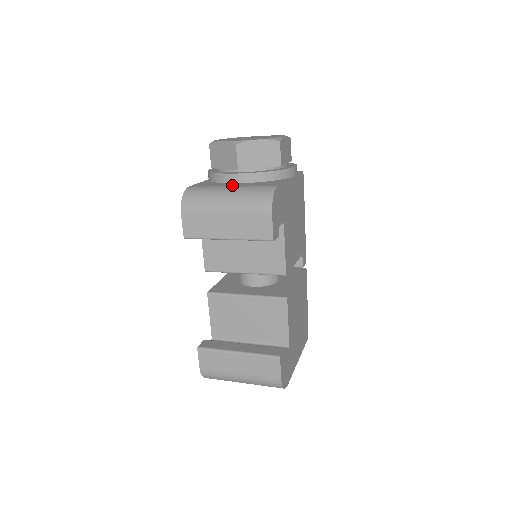
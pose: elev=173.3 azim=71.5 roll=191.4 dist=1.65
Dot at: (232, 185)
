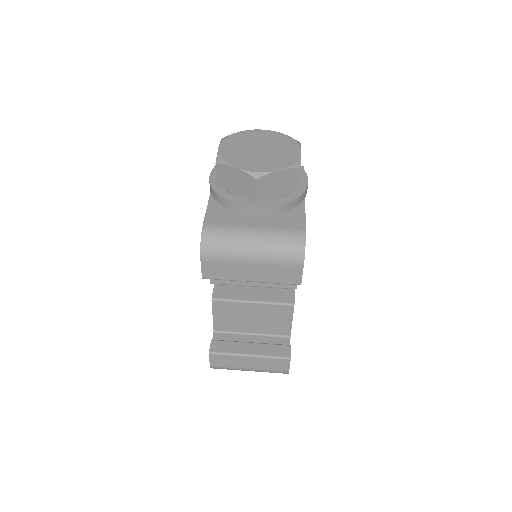
Dot at: (254, 225)
